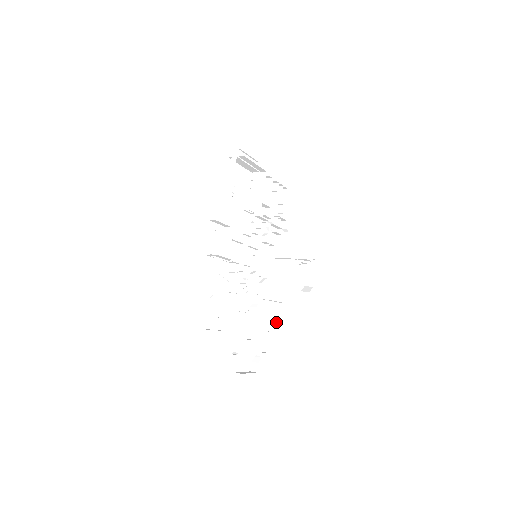
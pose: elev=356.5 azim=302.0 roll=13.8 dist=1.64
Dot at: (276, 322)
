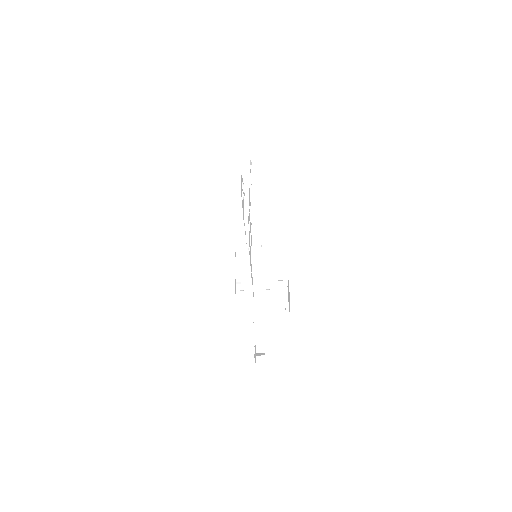
Dot at: occluded
